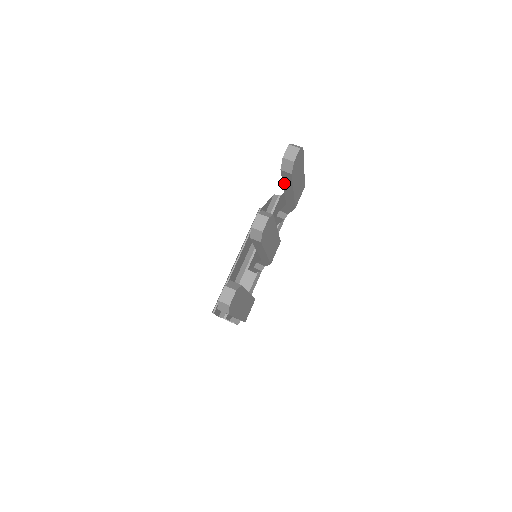
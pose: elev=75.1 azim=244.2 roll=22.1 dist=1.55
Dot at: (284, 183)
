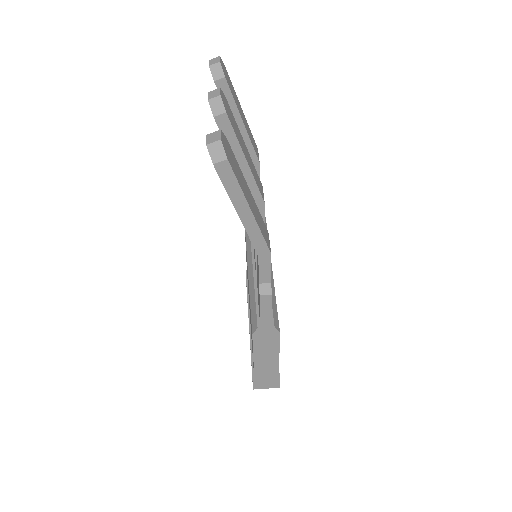
Dot at: occluded
